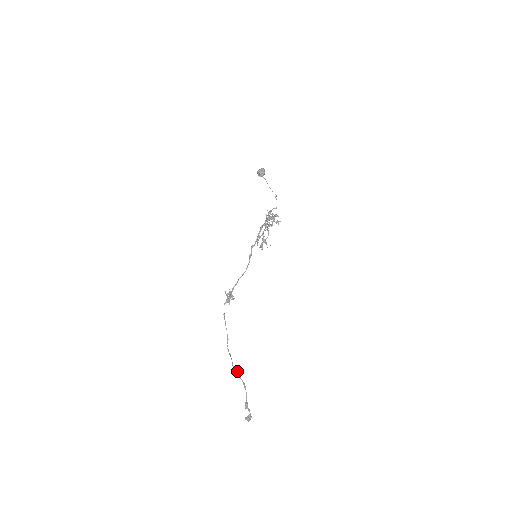
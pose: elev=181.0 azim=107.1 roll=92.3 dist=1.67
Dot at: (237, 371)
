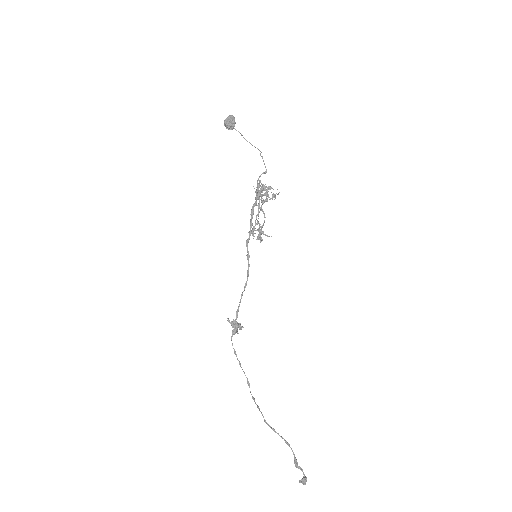
Dot at: (273, 429)
